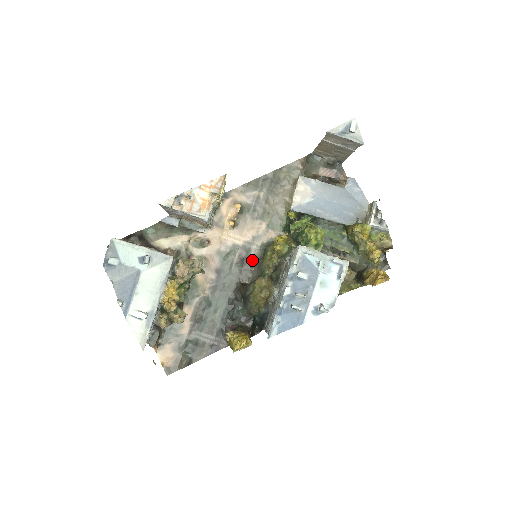
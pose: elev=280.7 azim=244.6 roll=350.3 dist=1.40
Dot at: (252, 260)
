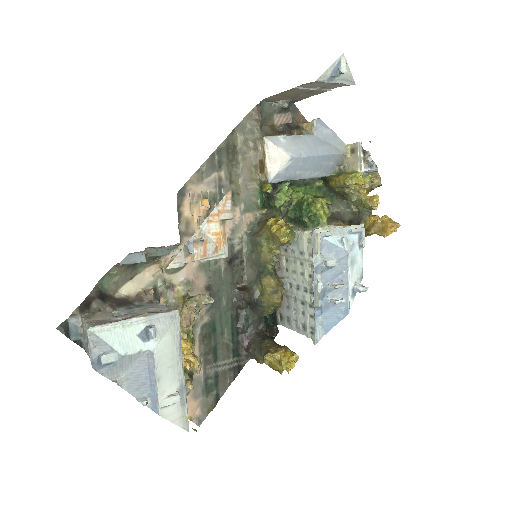
Dot at: (239, 257)
